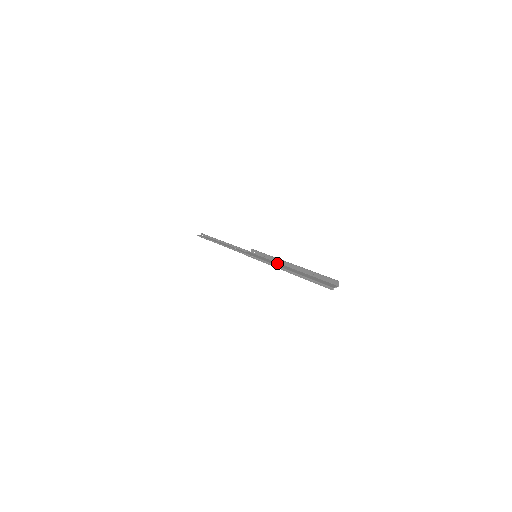
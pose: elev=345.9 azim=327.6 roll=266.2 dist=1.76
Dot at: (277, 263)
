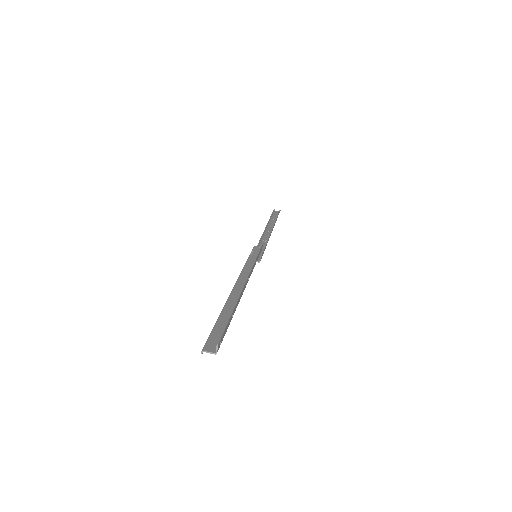
Dot at: (247, 275)
